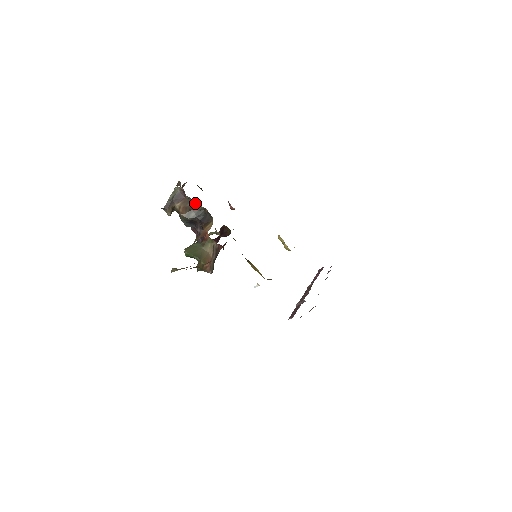
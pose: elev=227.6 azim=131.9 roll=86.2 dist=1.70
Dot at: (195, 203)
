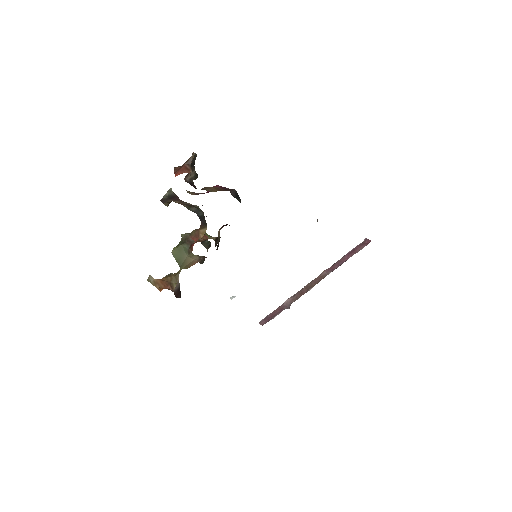
Dot at: (193, 205)
